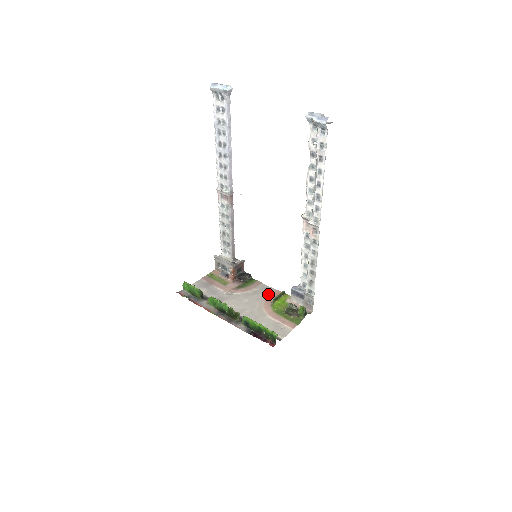
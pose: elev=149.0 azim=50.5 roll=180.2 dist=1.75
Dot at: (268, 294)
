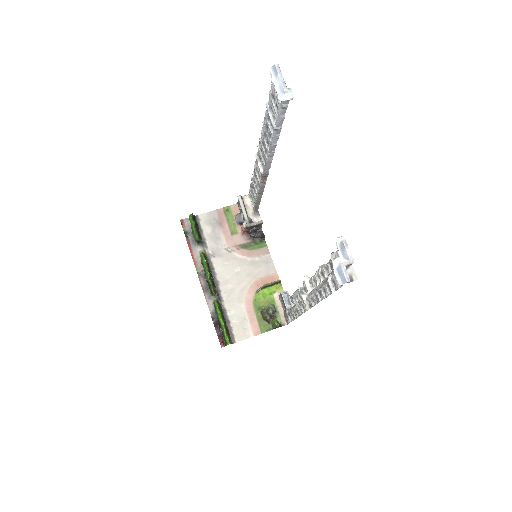
Dot at: (264, 273)
